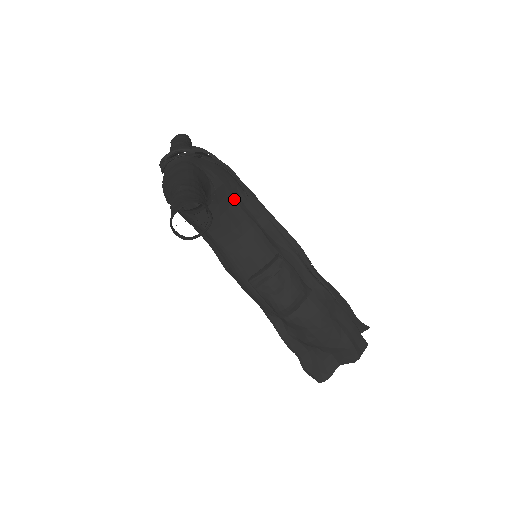
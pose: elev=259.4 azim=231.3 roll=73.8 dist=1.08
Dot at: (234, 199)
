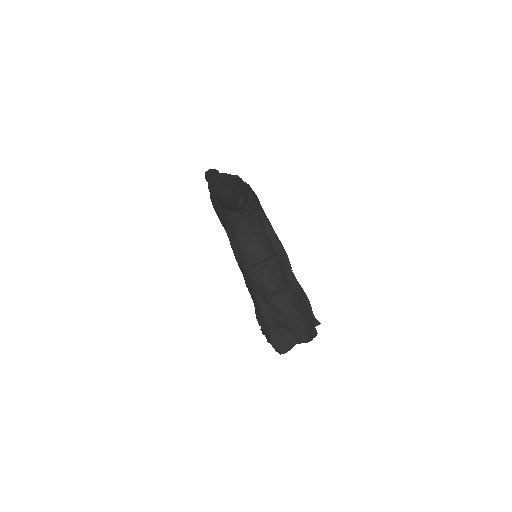
Dot at: (256, 211)
